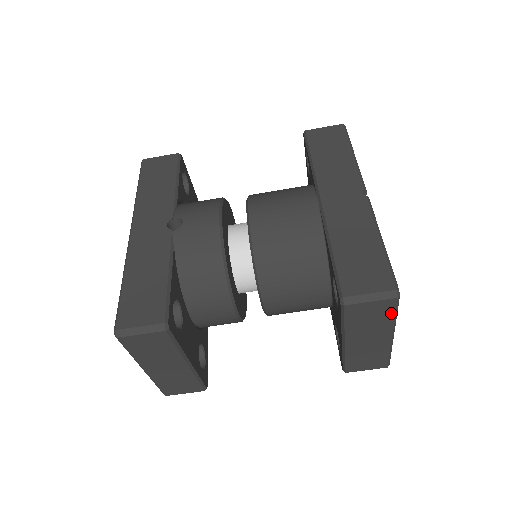
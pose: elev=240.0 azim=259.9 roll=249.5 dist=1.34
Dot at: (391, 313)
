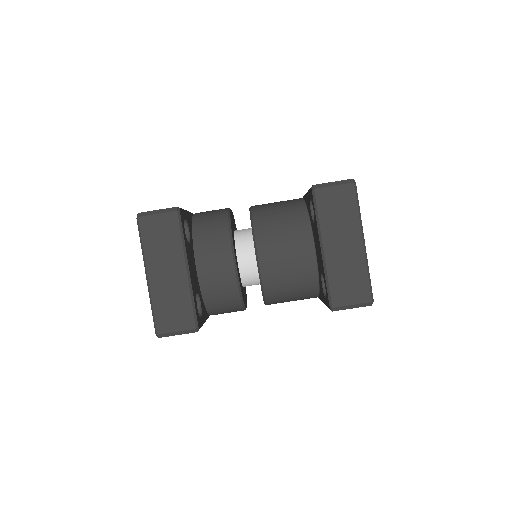
Dot at: (354, 204)
